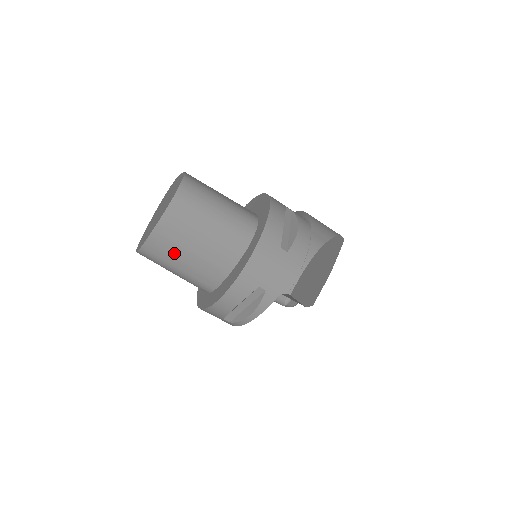
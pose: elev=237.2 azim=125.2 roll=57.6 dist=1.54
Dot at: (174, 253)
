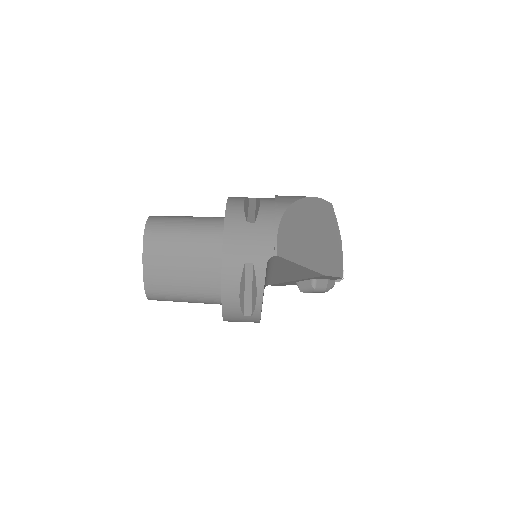
Dot at: (170, 279)
